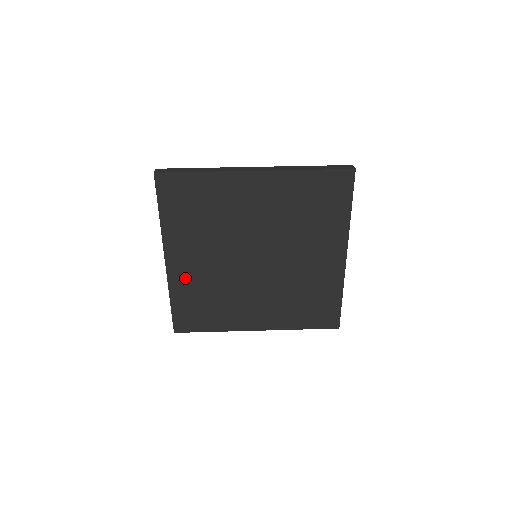
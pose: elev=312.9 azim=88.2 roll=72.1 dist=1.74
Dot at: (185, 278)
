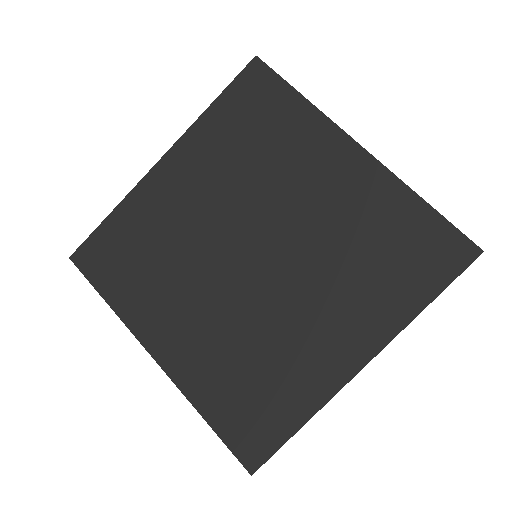
Dot at: (156, 201)
